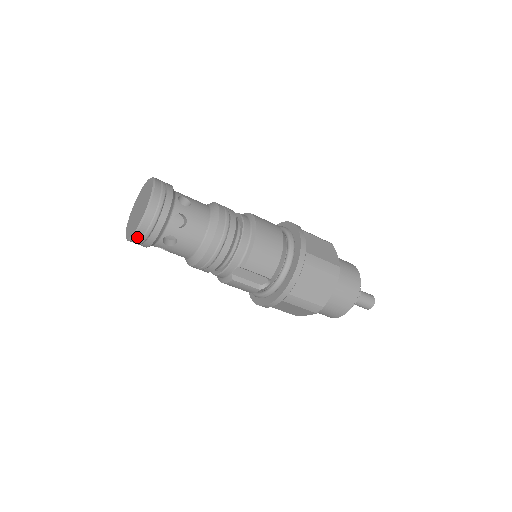
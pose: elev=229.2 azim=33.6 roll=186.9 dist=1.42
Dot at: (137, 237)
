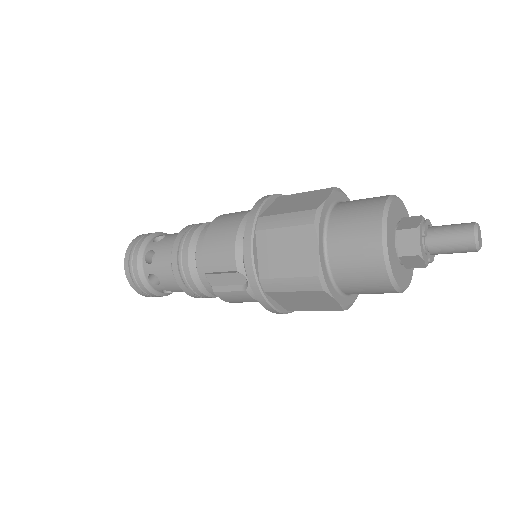
Dot at: (135, 289)
